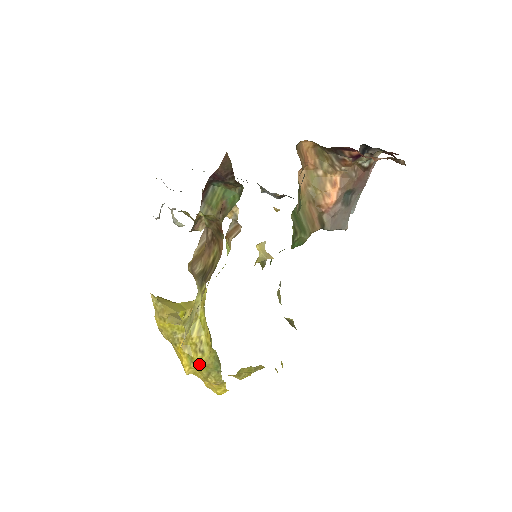
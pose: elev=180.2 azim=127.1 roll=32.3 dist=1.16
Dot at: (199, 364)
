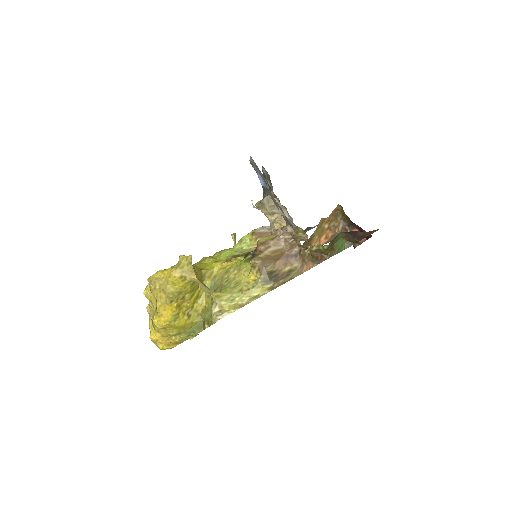
Dot at: (180, 325)
